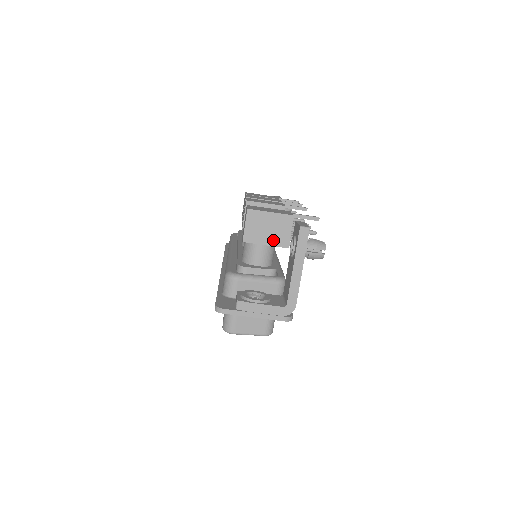
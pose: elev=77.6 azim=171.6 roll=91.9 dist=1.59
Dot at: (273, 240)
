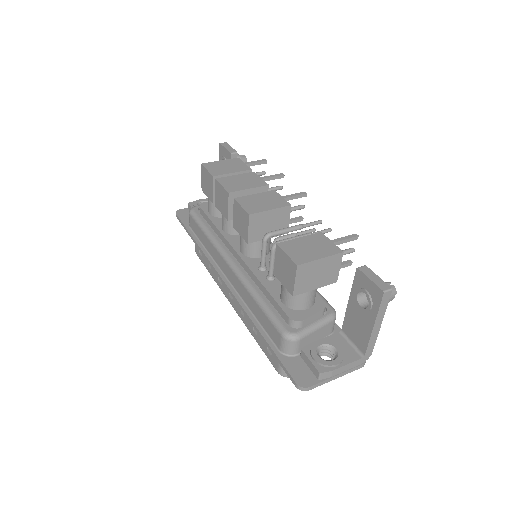
Dot at: (323, 282)
